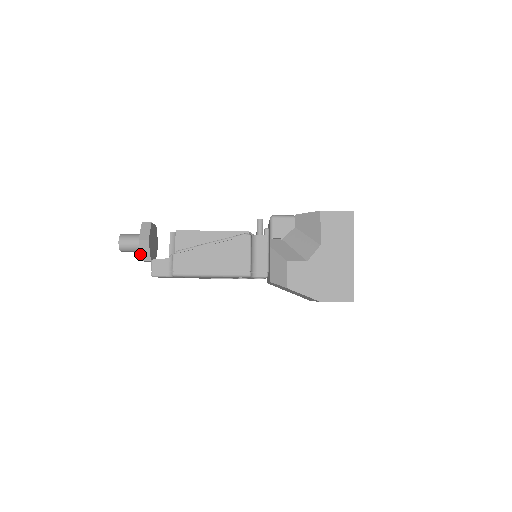
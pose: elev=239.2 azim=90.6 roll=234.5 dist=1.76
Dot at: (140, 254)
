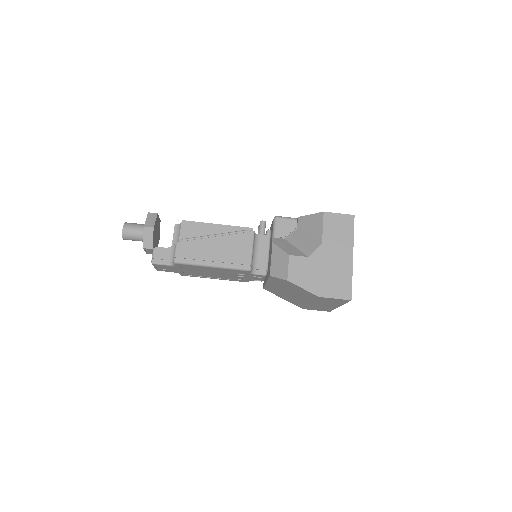
Dot at: (143, 241)
